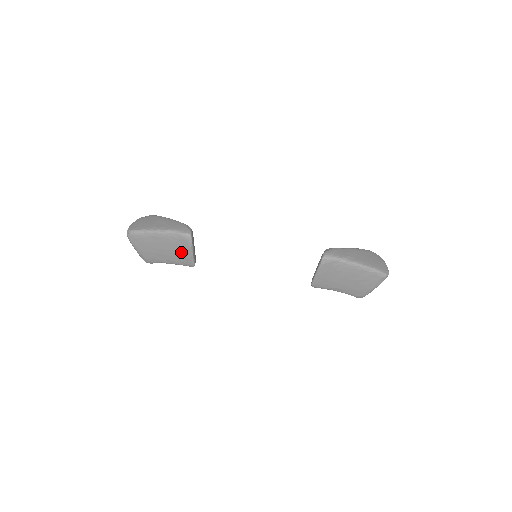
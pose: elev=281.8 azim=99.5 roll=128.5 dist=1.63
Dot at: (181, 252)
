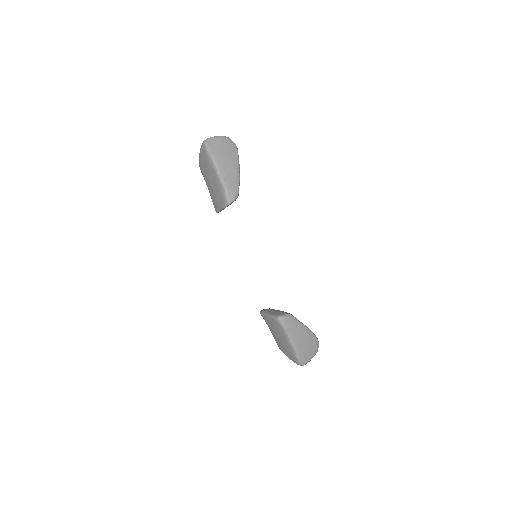
Dot at: (217, 199)
